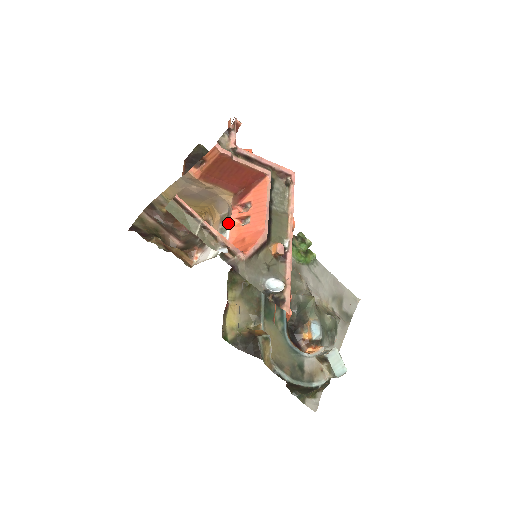
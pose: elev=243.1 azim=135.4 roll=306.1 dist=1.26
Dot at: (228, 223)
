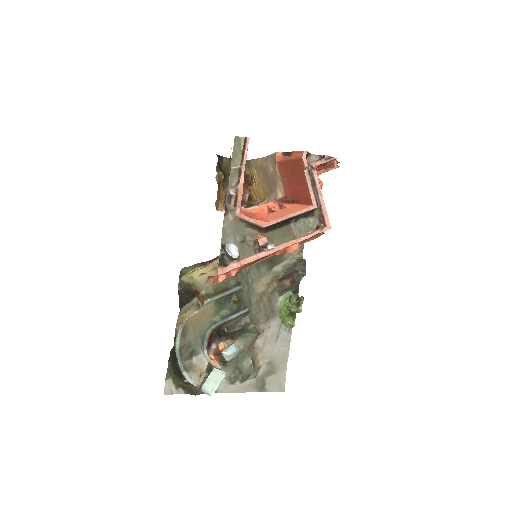
Dot at: occluded
